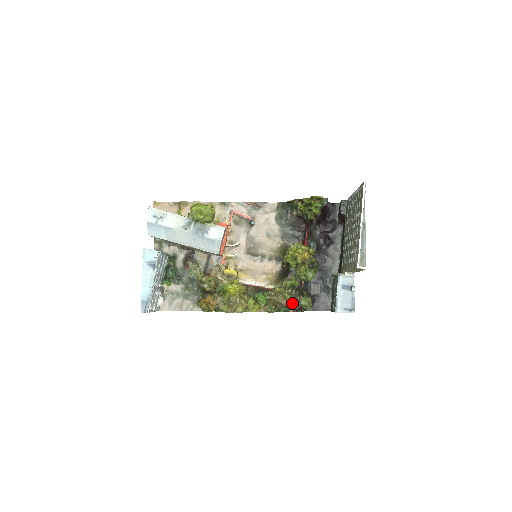
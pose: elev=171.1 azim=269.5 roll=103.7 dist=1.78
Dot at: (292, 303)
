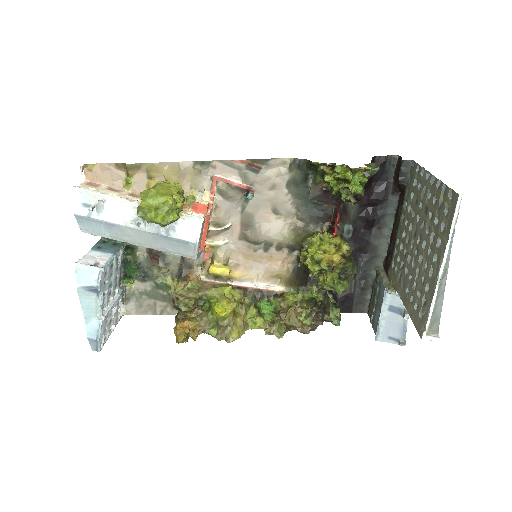
Dot at: (311, 328)
